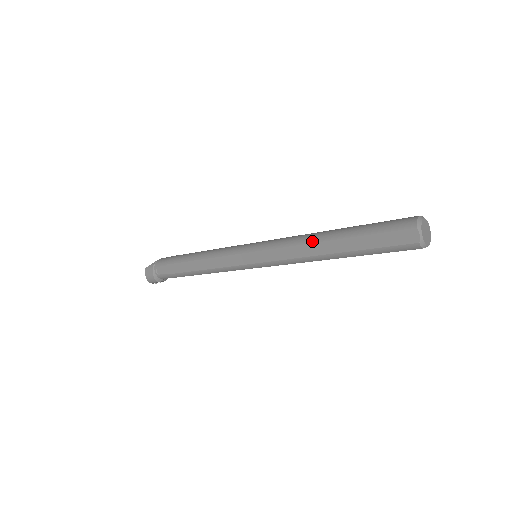
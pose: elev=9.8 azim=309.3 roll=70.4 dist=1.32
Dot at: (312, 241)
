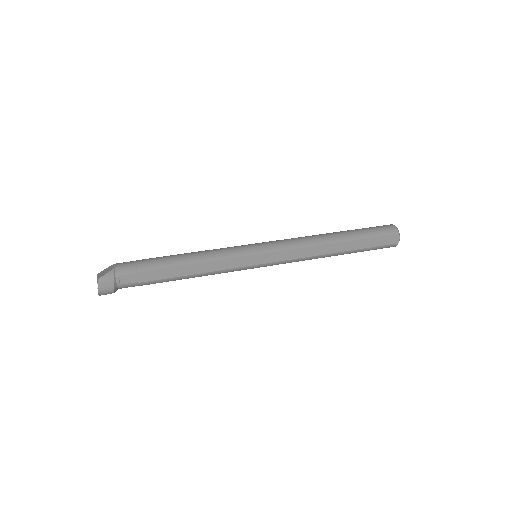
Dot at: (324, 243)
